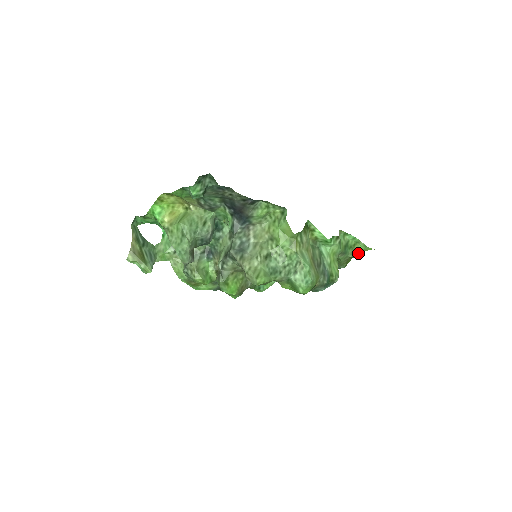
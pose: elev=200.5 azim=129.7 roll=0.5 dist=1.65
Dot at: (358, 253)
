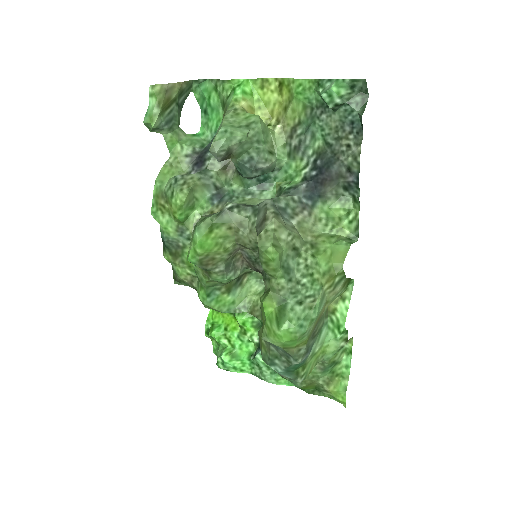
Dot at: (330, 388)
